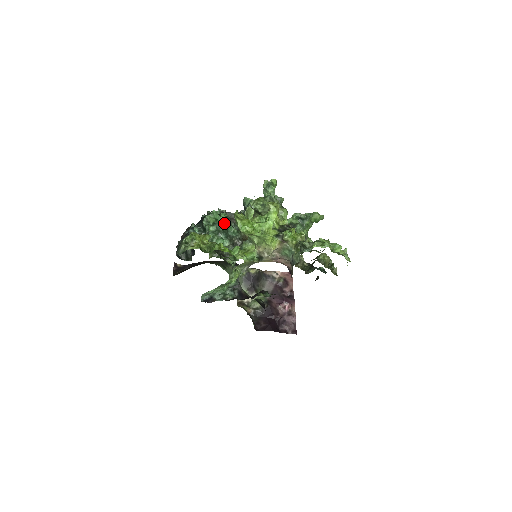
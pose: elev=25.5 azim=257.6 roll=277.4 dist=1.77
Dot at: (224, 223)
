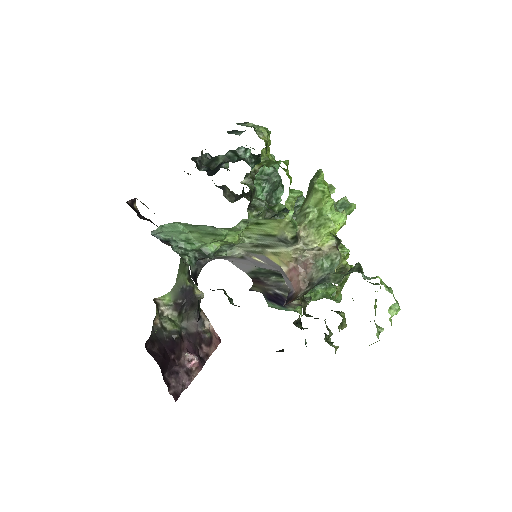
Dot at: (281, 179)
